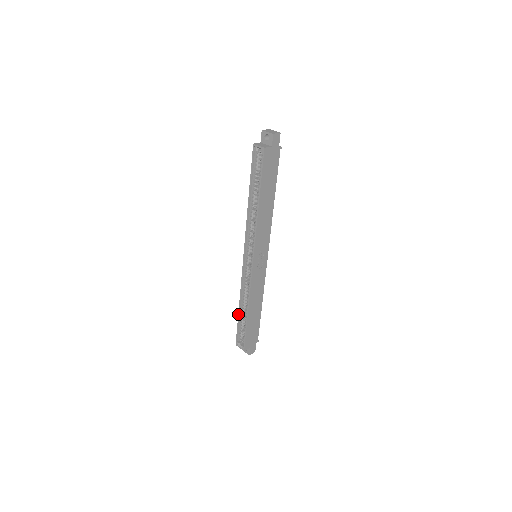
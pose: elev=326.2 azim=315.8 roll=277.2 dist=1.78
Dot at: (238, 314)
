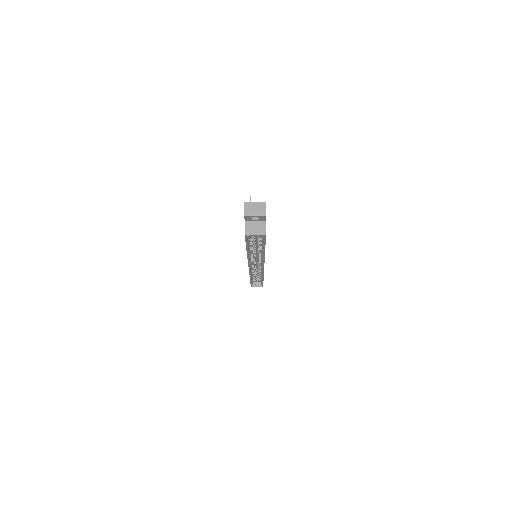
Dot at: (250, 281)
